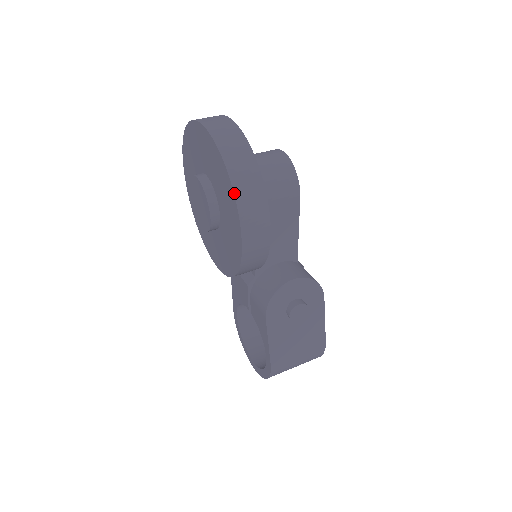
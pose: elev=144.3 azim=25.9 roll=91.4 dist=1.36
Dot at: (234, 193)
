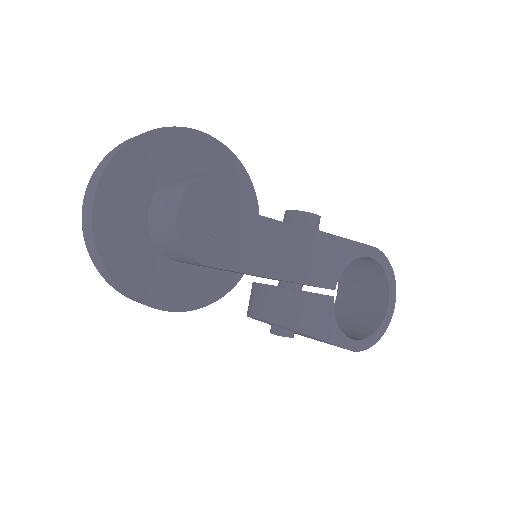
Dot at: (113, 287)
